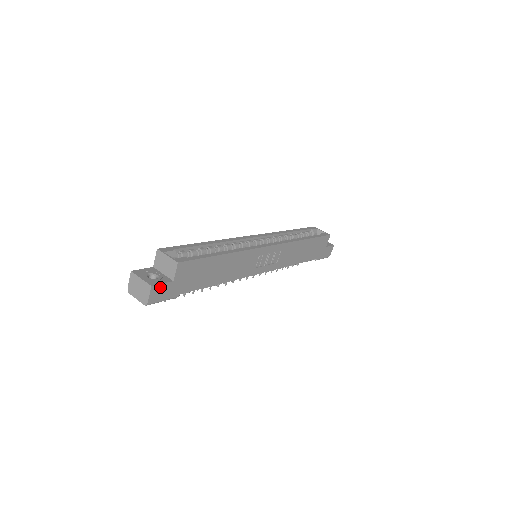
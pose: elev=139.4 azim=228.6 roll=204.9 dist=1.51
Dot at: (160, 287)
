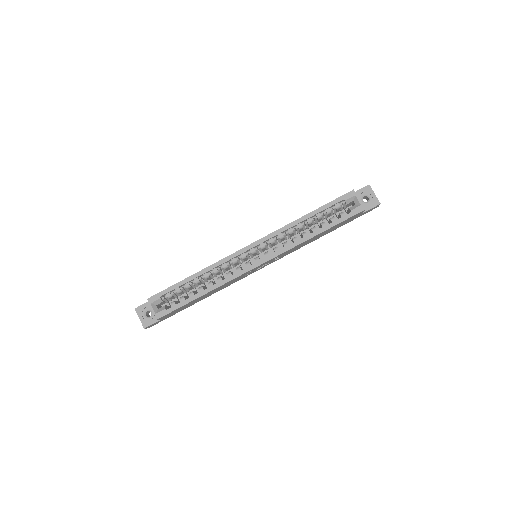
Dot at: (152, 324)
